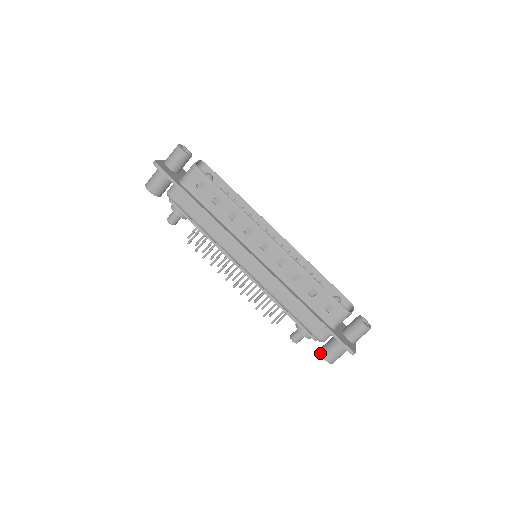
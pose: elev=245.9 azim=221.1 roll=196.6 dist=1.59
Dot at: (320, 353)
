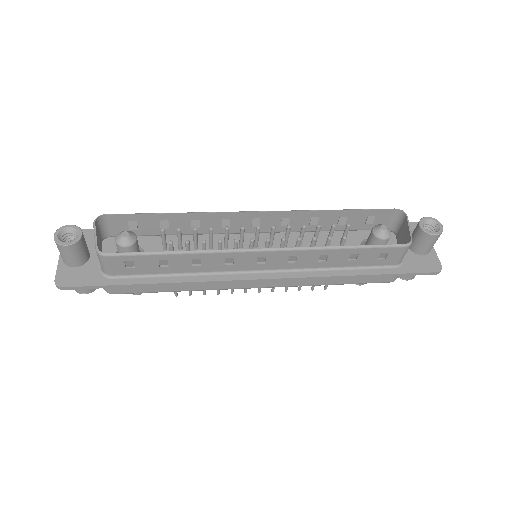
Dot at: occluded
